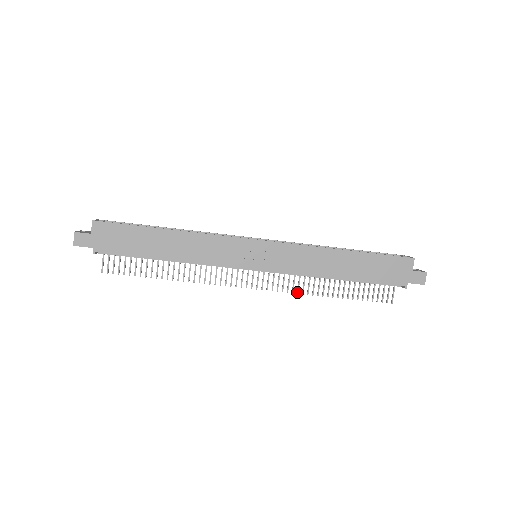
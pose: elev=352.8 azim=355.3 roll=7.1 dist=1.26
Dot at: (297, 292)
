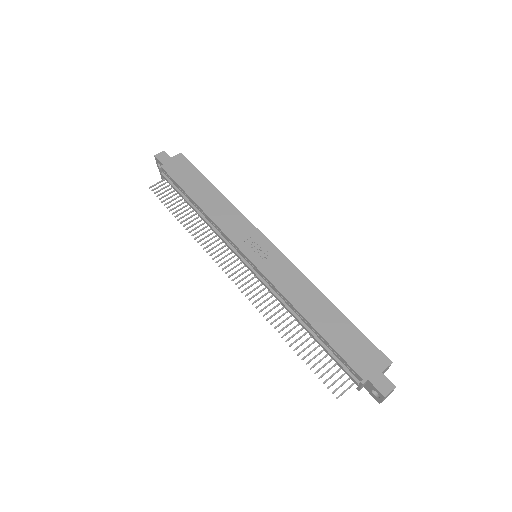
Dot at: (260, 310)
